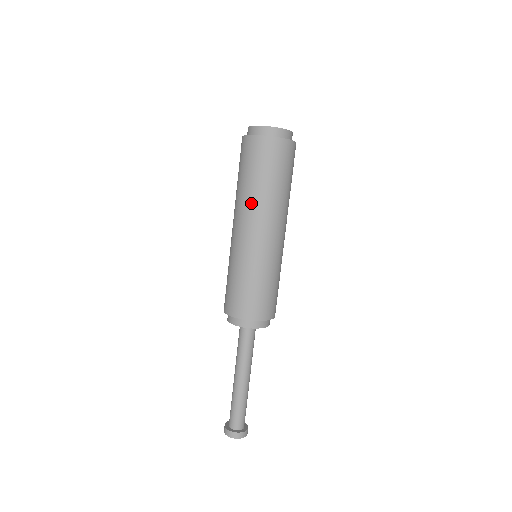
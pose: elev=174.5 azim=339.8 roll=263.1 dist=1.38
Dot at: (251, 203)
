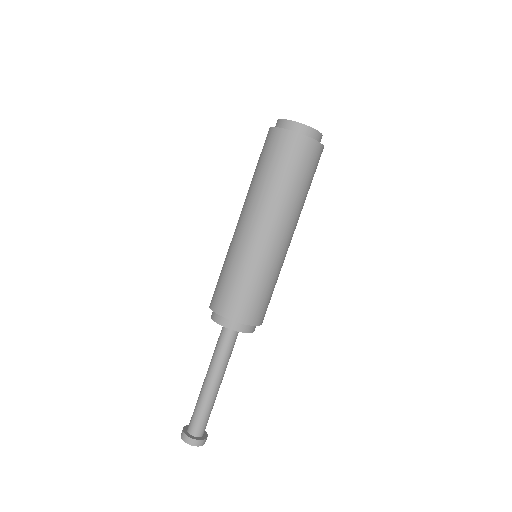
Dot at: (248, 193)
